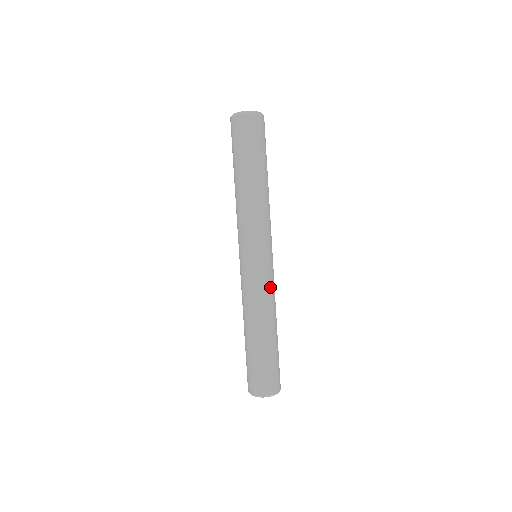
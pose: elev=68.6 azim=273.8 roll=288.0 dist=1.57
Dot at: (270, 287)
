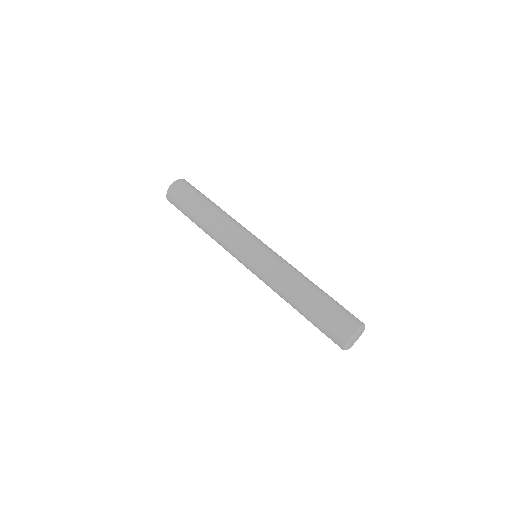
Dot at: (281, 261)
